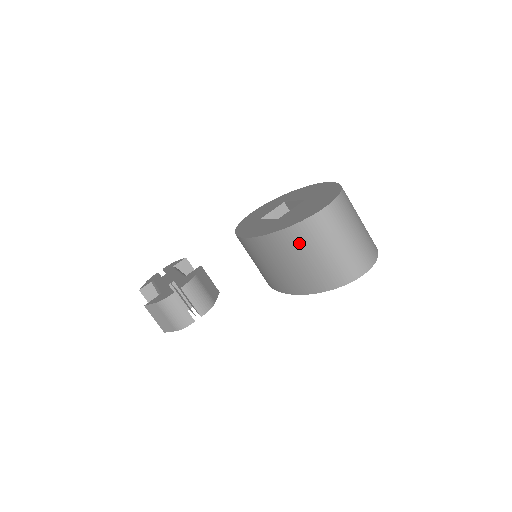
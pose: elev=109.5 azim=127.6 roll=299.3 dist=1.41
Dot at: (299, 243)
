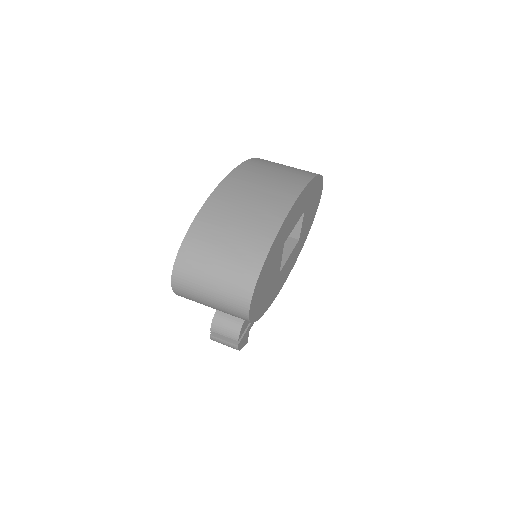
Dot at: occluded
